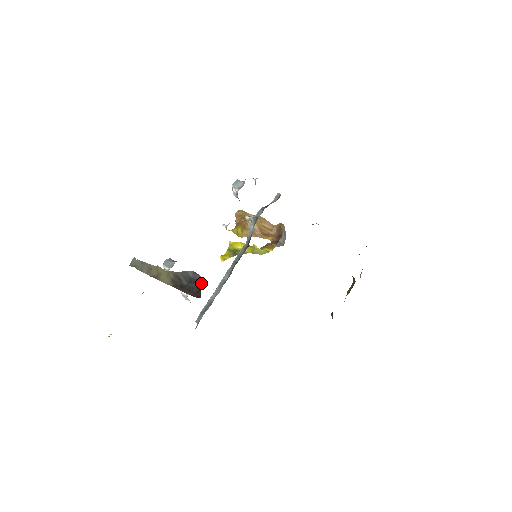
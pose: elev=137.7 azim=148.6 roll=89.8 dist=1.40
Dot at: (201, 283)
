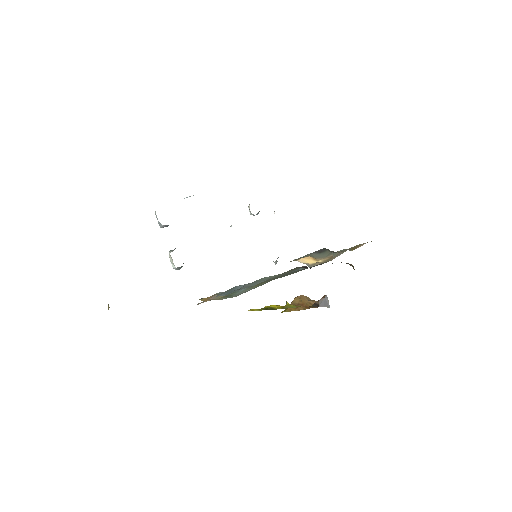
Dot at: occluded
